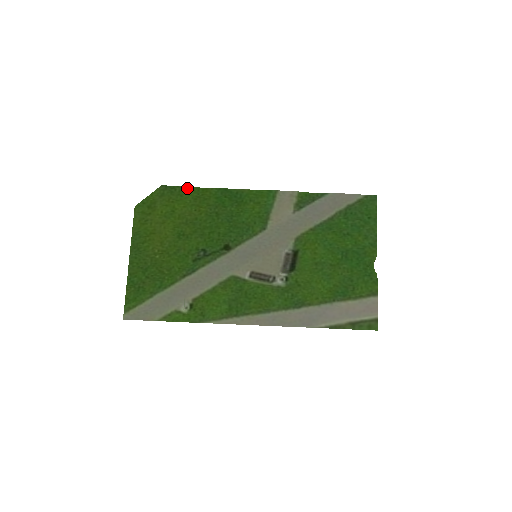
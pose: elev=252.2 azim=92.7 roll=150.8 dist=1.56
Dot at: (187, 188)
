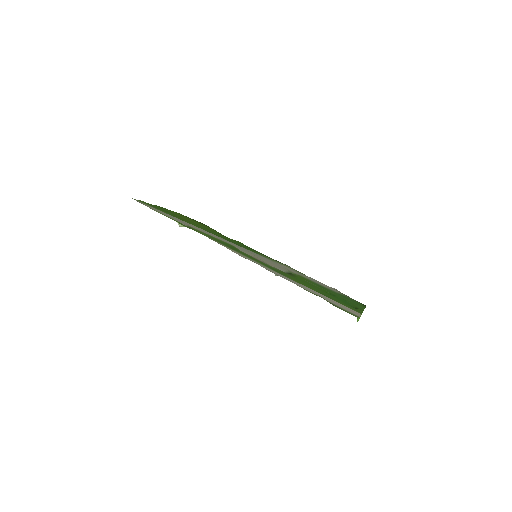
Dot at: (220, 233)
